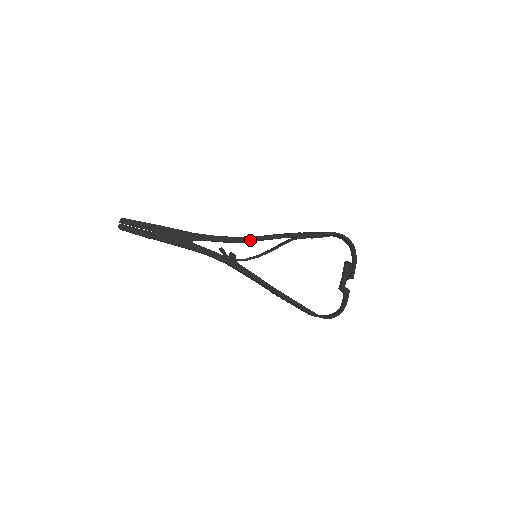
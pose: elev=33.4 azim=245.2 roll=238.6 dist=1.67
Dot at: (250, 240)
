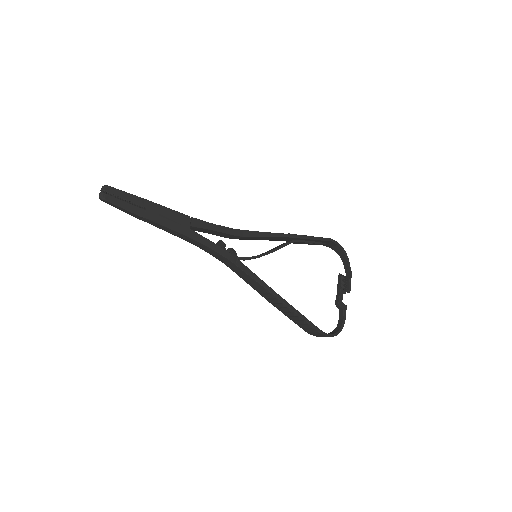
Dot at: (252, 235)
